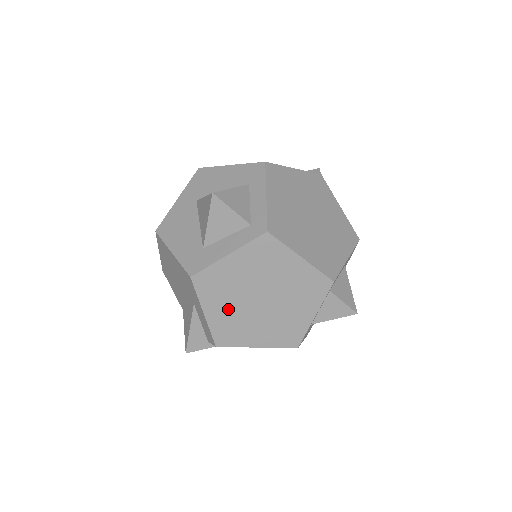
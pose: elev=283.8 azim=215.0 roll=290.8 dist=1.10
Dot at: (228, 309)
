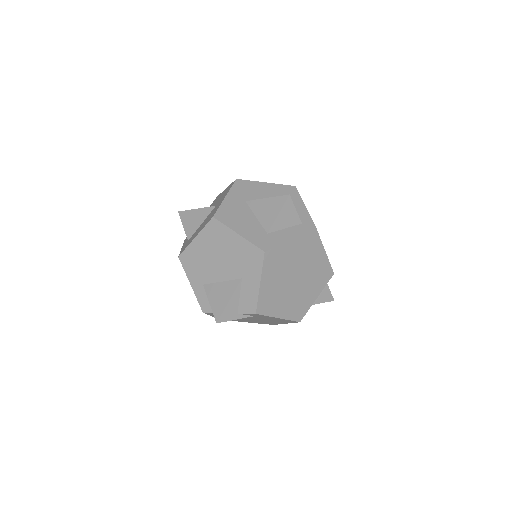
Dot at: (275, 283)
